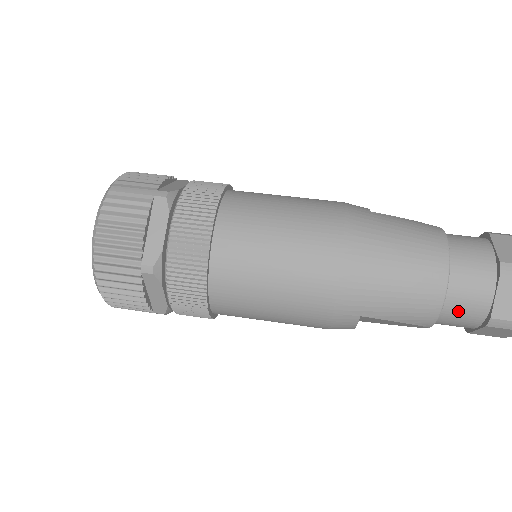
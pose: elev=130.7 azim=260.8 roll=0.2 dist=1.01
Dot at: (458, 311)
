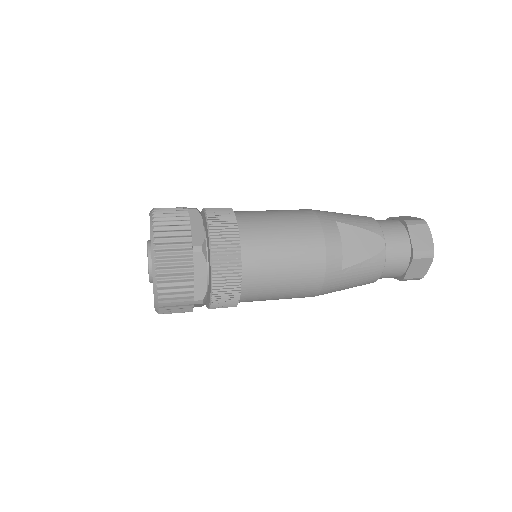
Dot at: (387, 225)
